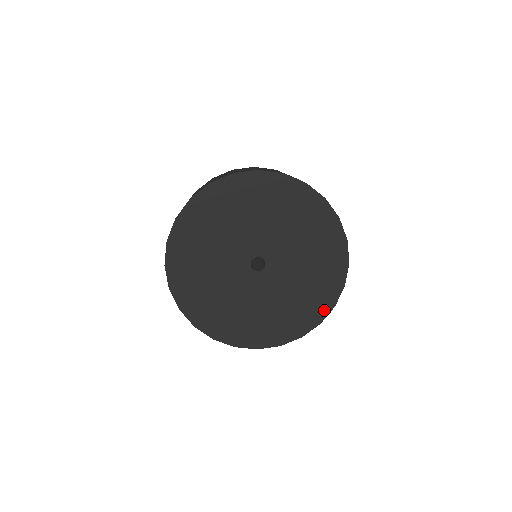
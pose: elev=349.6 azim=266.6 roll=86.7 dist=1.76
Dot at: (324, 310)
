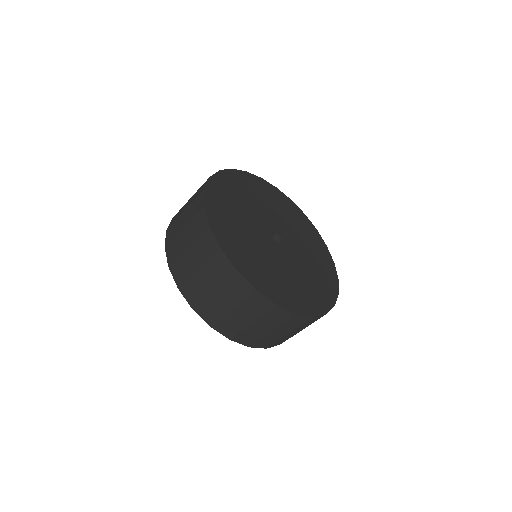
Dot at: (333, 294)
